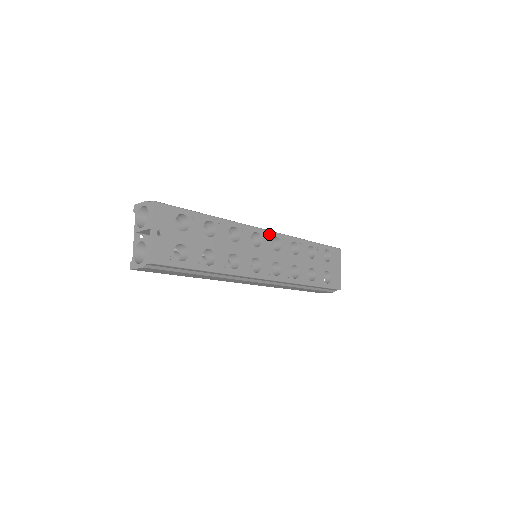
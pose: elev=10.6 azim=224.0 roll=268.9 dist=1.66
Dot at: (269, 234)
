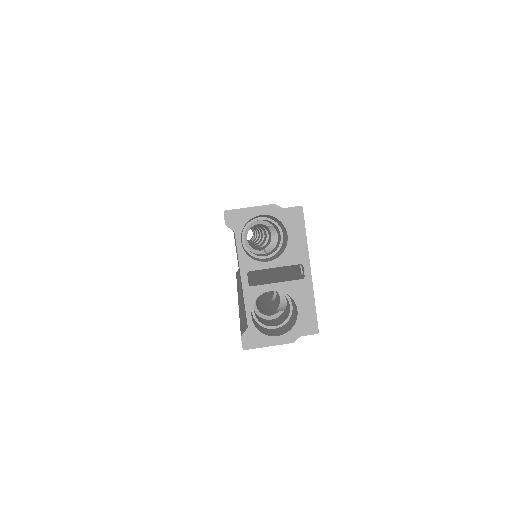
Dot at: occluded
